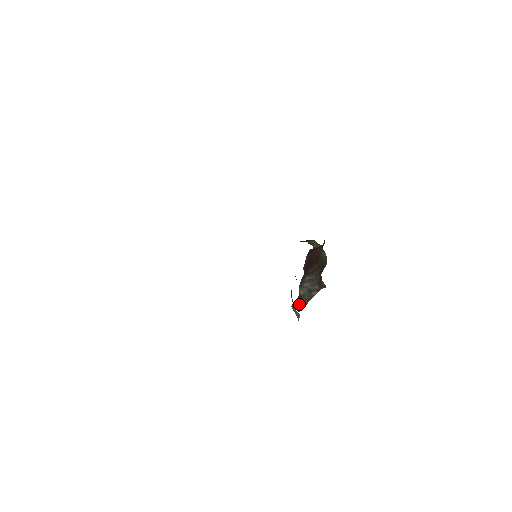
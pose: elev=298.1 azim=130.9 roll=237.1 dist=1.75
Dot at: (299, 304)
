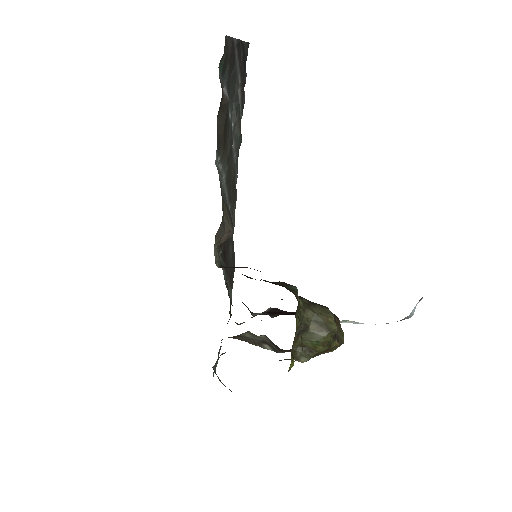
Dot at: (231, 337)
